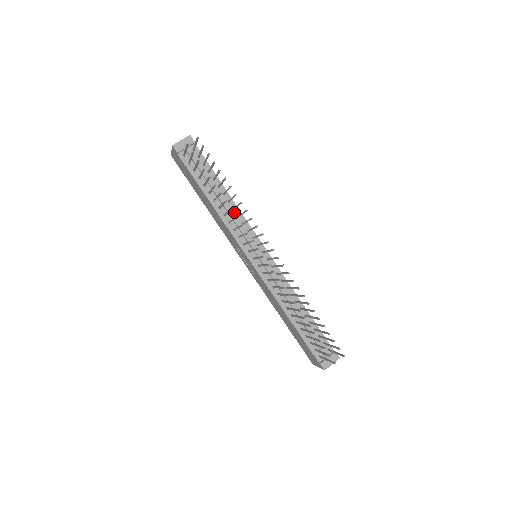
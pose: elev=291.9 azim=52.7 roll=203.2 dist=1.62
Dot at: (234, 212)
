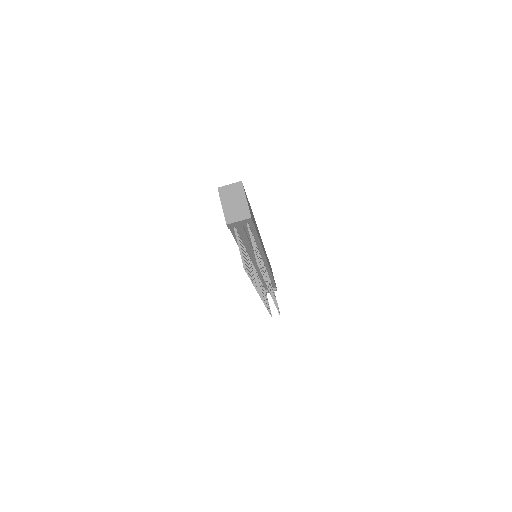
Dot at: occluded
